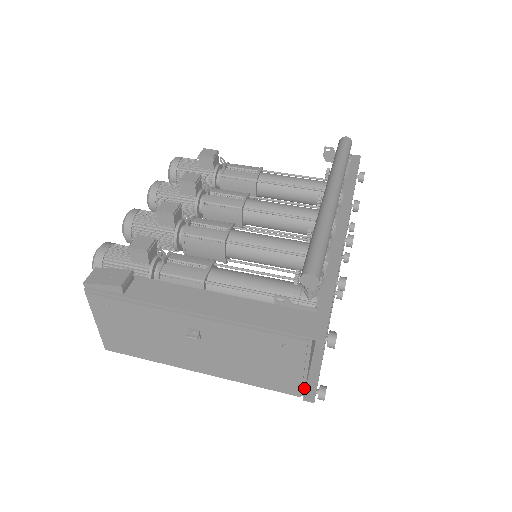
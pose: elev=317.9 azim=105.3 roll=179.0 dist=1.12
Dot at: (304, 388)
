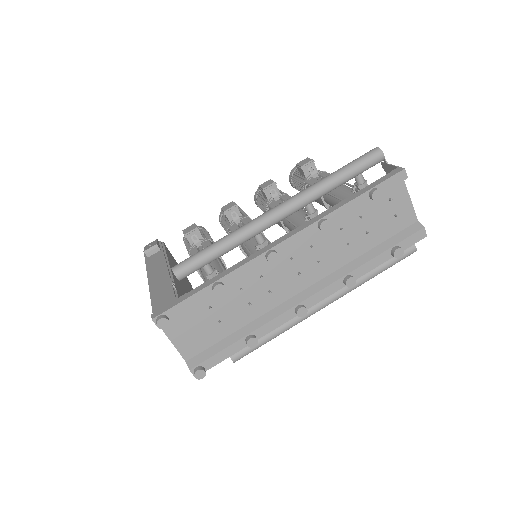
Dot at: (185, 360)
